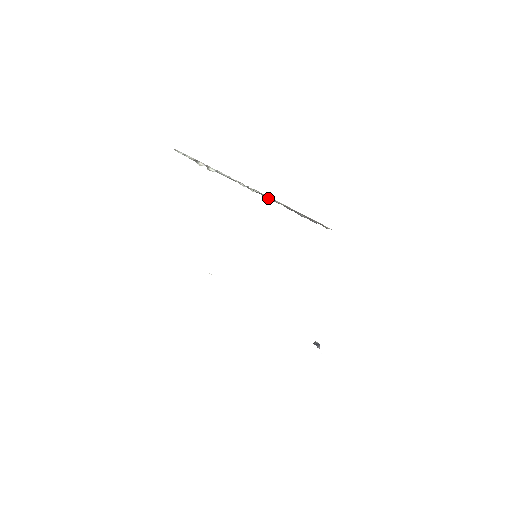
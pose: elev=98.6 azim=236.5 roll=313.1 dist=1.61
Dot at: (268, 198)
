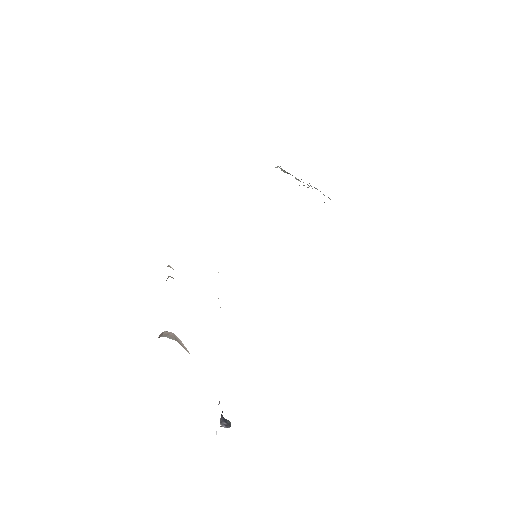
Dot at: occluded
